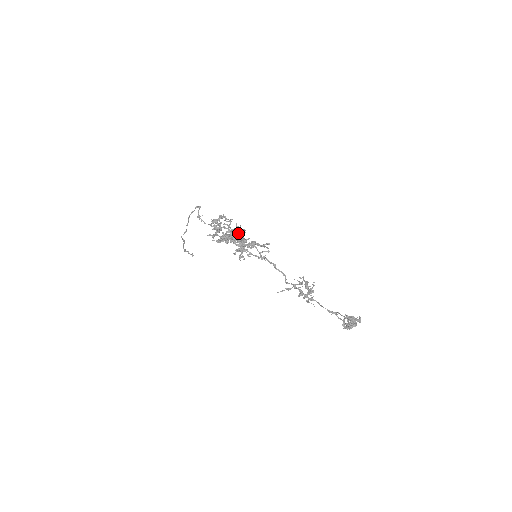
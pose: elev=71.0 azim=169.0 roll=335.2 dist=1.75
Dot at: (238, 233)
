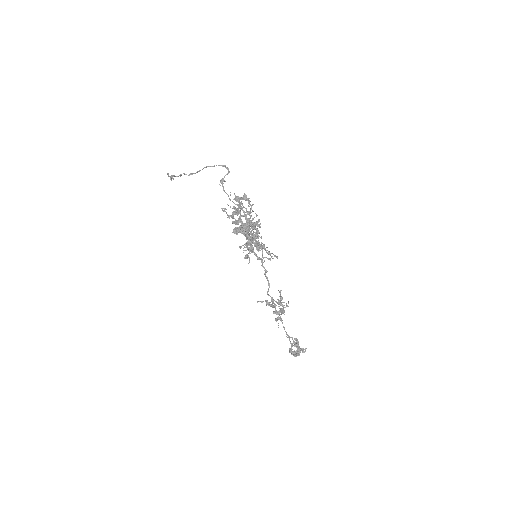
Dot at: (254, 227)
